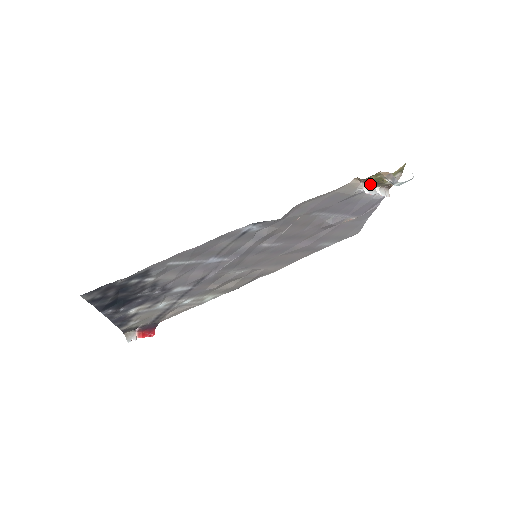
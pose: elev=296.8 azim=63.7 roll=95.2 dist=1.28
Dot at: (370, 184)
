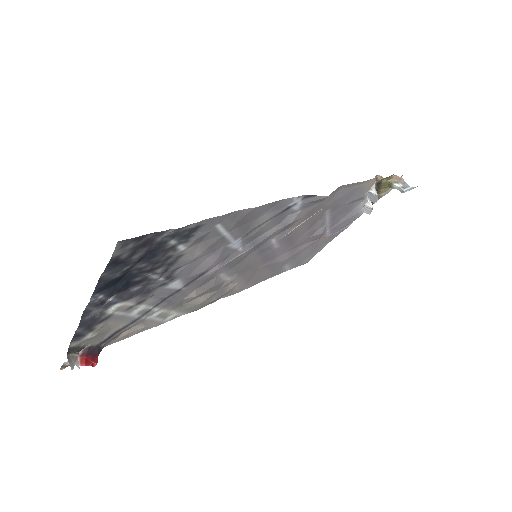
Dot at: occluded
